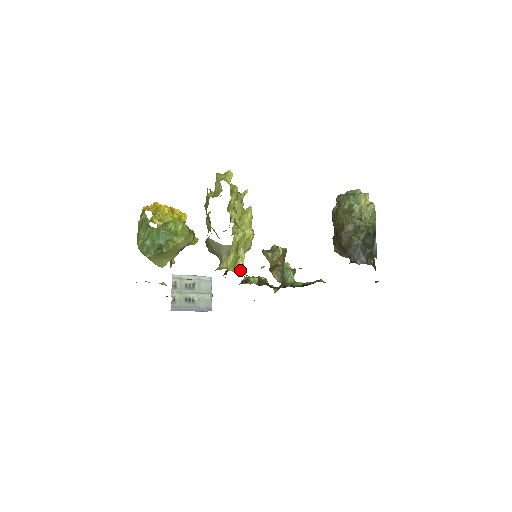
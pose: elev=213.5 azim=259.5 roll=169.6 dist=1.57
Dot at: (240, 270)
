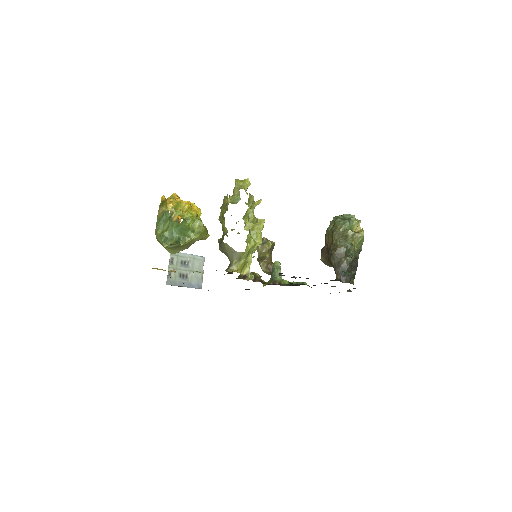
Dot at: (246, 273)
